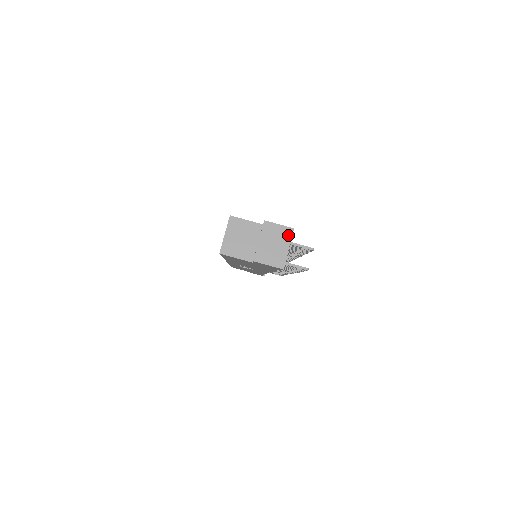
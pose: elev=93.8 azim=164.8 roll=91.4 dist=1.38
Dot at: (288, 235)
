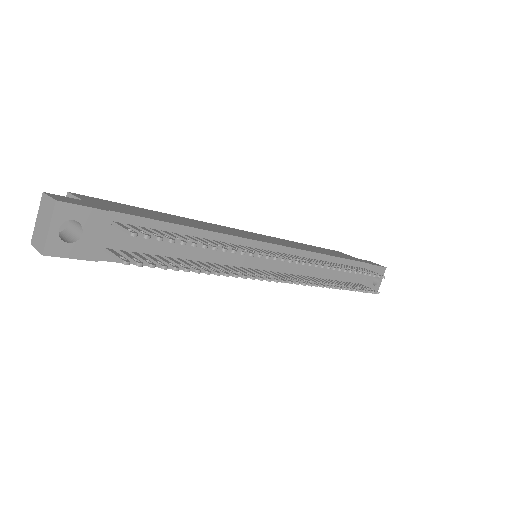
Dot at: (51, 210)
